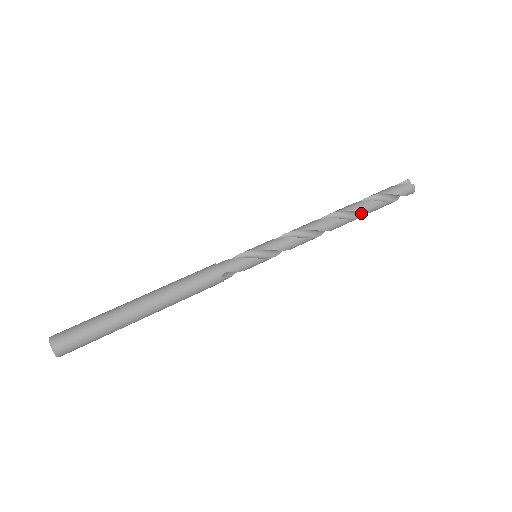
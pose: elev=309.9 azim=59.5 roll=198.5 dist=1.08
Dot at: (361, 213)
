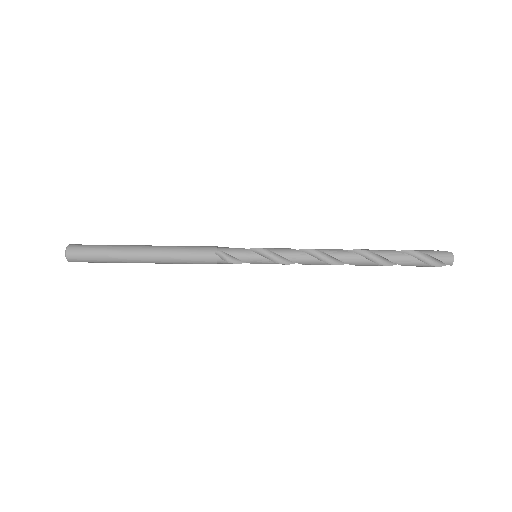
Dot at: (382, 262)
